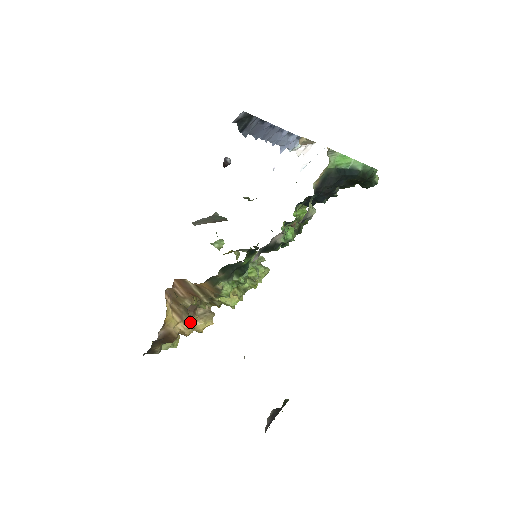
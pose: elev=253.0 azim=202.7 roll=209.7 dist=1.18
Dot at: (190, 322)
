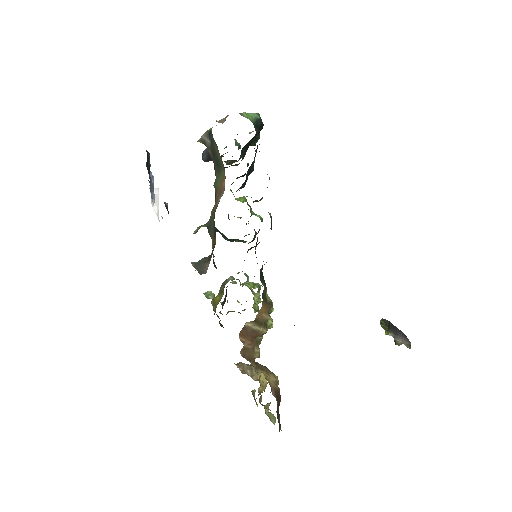
Dot at: (269, 370)
